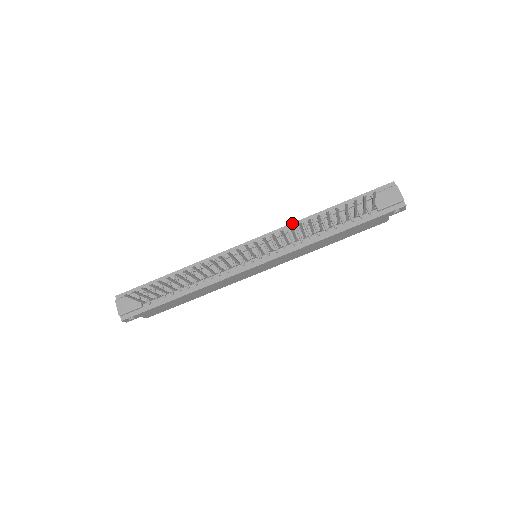
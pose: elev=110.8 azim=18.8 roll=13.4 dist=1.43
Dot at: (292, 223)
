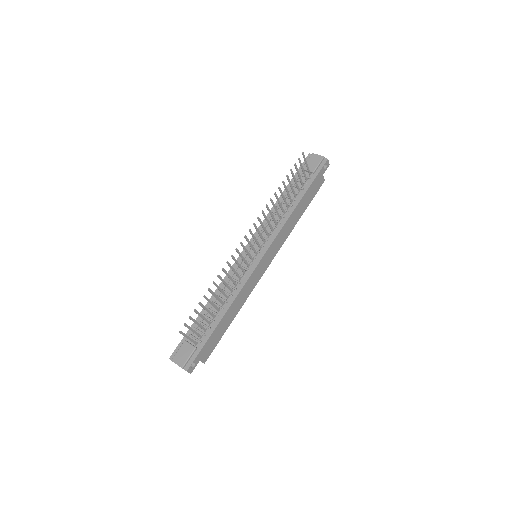
Dot at: occluded
